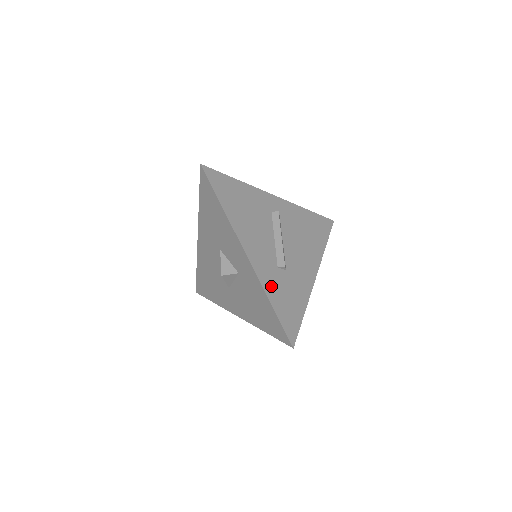
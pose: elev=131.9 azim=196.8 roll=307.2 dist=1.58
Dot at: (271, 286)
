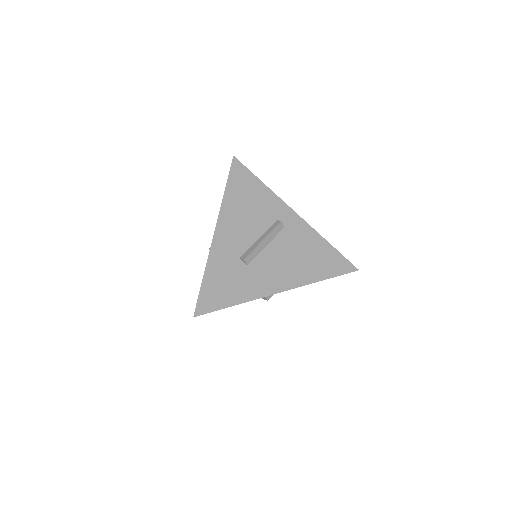
Dot at: (217, 265)
